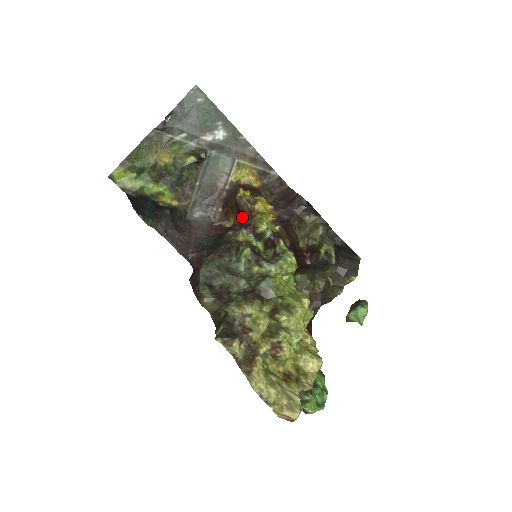
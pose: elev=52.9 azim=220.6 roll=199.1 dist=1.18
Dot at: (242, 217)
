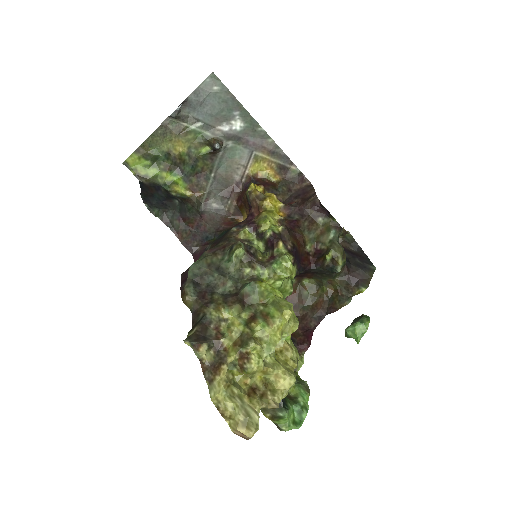
Dot at: (250, 213)
